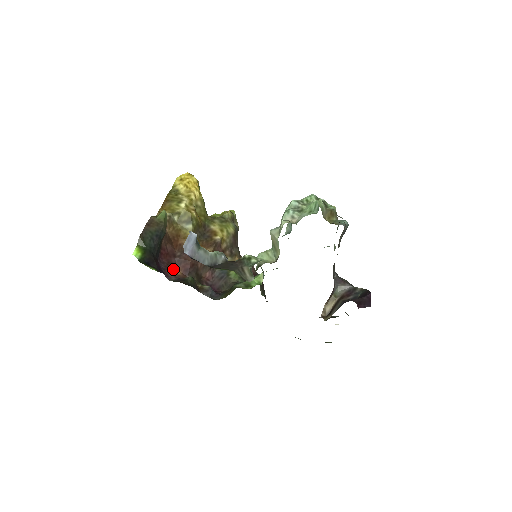
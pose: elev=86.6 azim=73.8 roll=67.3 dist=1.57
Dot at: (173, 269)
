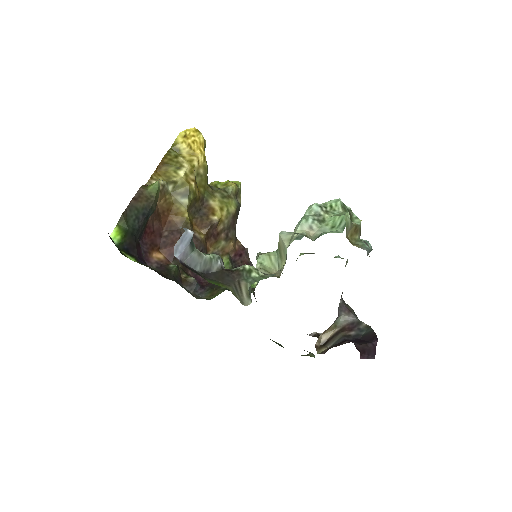
Dot at: (156, 252)
